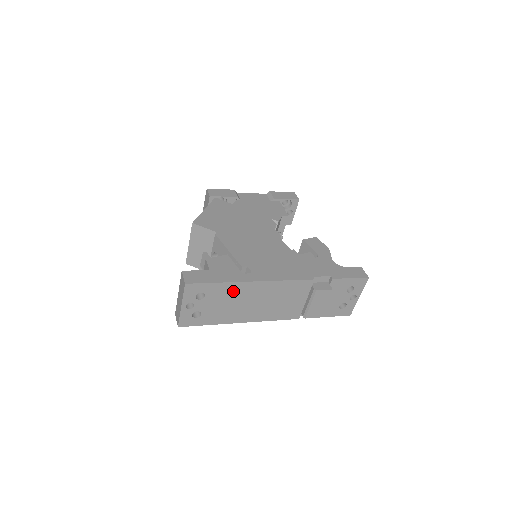
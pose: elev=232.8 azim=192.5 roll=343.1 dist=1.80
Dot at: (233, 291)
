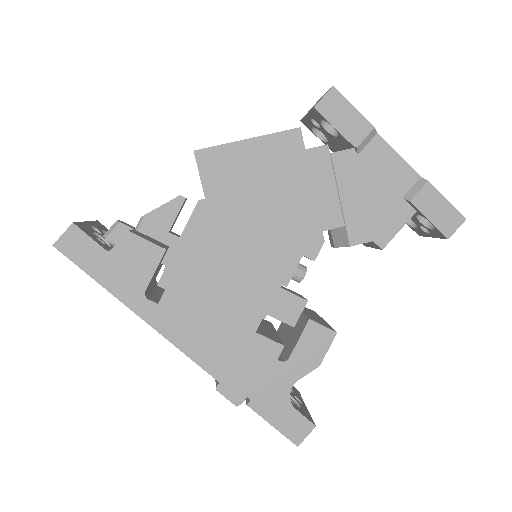
Dot at: occluded
